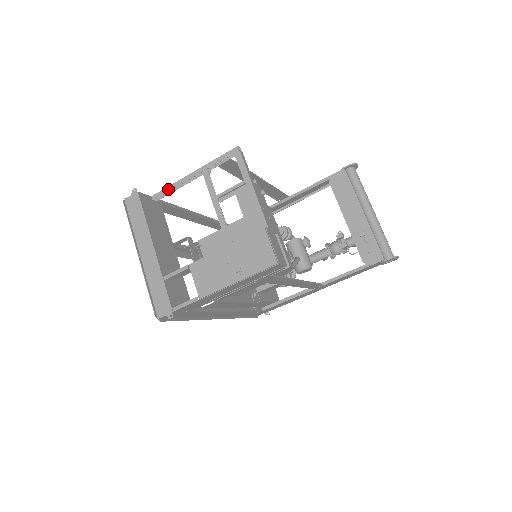
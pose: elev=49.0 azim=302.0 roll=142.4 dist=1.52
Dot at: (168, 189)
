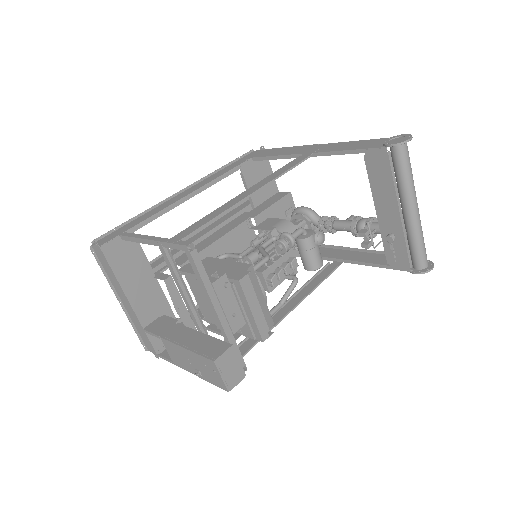
Dot at: (132, 240)
